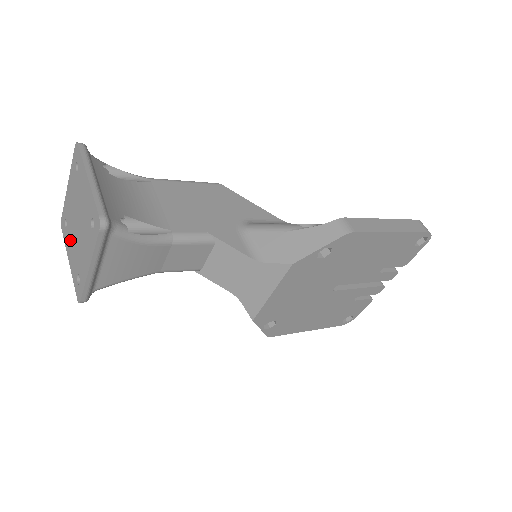
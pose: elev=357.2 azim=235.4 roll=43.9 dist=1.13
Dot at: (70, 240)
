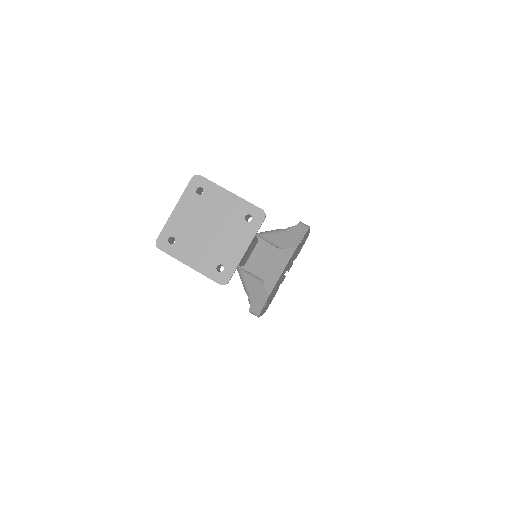
Dot at: (190, 248)
